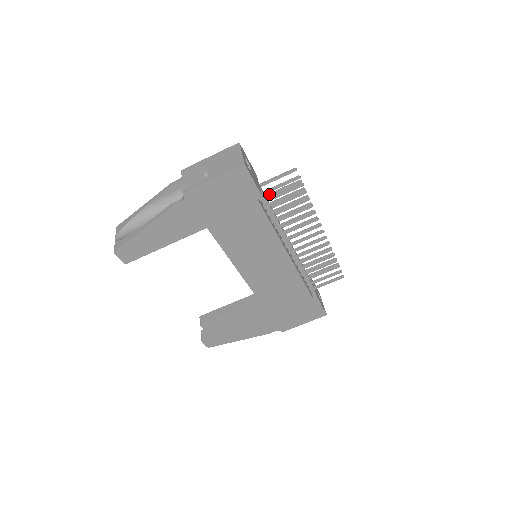
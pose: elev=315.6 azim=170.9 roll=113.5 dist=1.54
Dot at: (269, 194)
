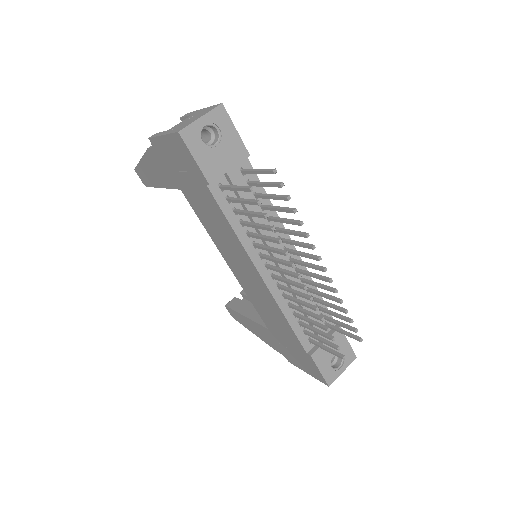
Dot at: (227, 186)
